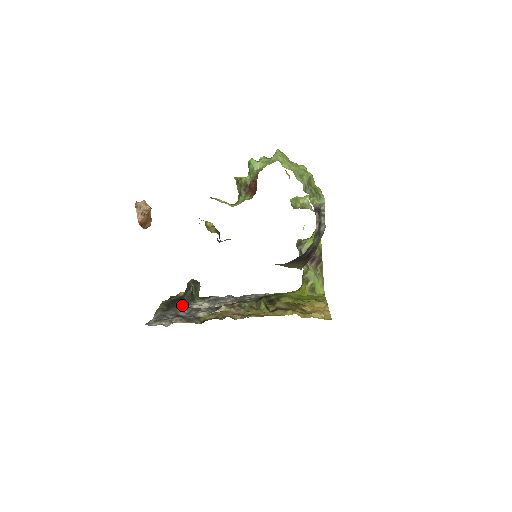
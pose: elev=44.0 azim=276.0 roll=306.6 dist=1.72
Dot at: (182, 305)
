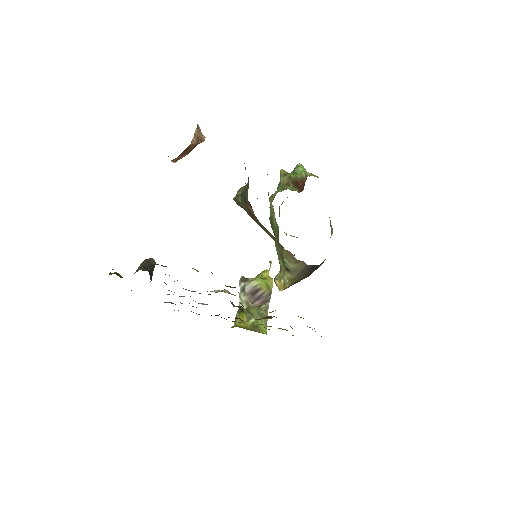
Dot at: occluded
